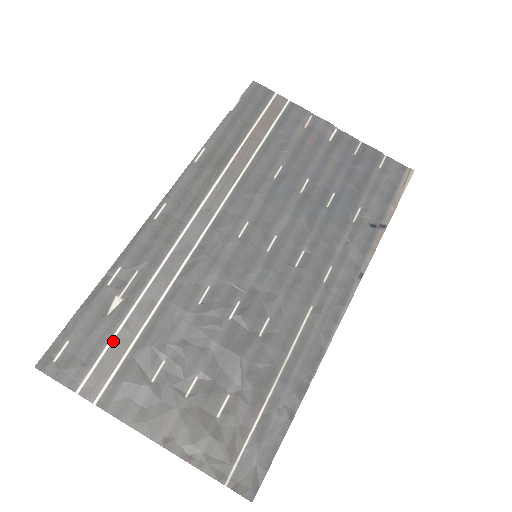
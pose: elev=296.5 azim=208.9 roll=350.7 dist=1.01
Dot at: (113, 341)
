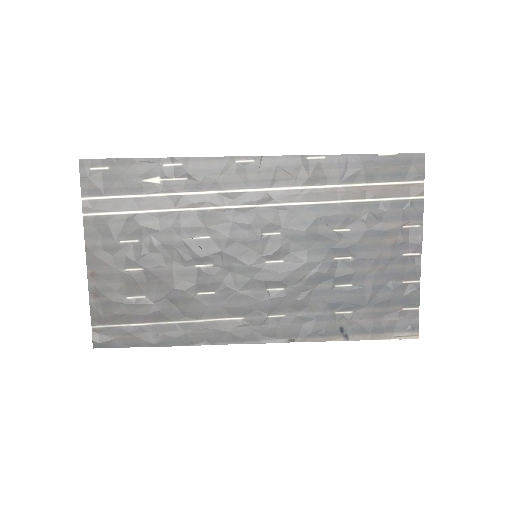
Dot at: (128, 198)
